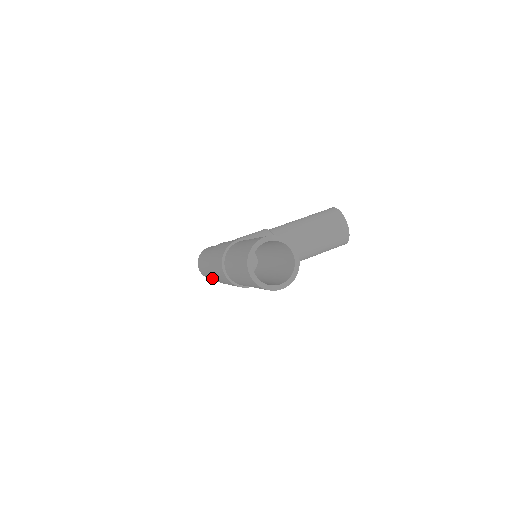
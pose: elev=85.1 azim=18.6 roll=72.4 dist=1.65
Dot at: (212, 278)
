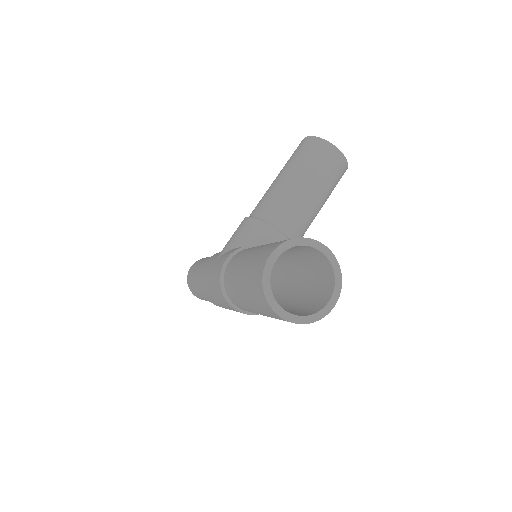
Dot at: occluded
